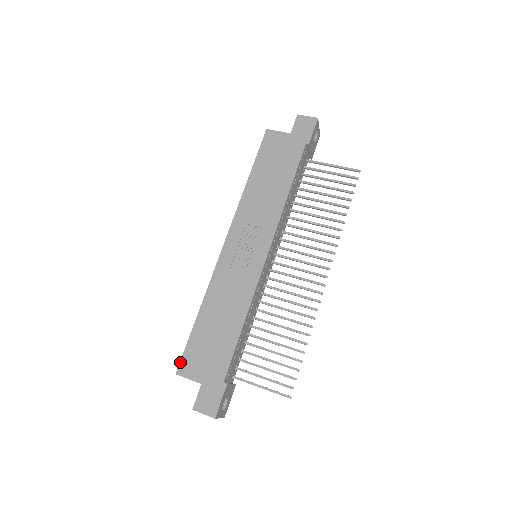
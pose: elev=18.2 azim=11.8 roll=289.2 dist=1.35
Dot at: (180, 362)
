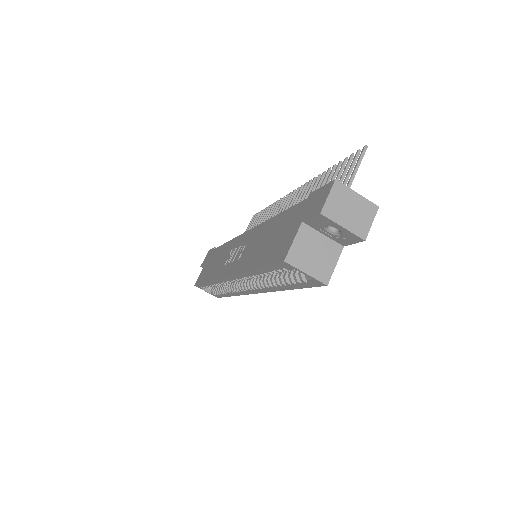
Dot at: (276, 263)
